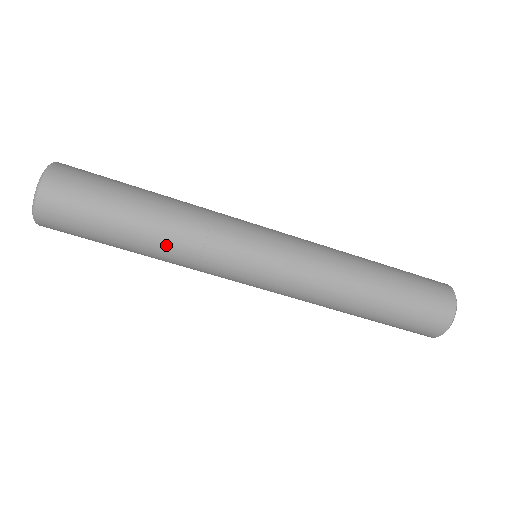
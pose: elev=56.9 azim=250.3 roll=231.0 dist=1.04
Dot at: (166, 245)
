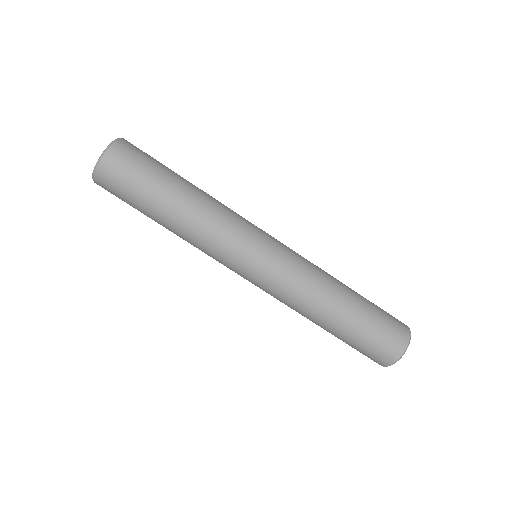
Dot at: (203, 201)
